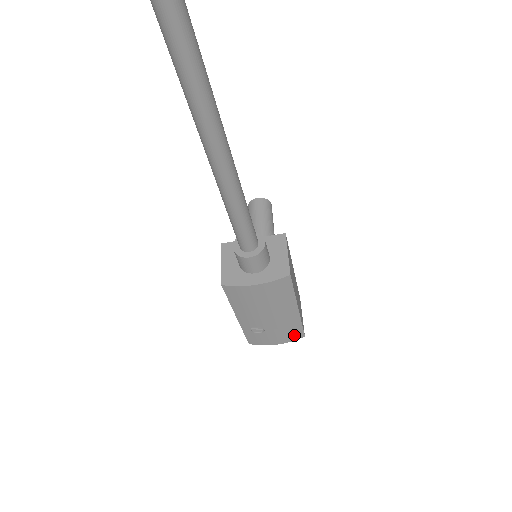
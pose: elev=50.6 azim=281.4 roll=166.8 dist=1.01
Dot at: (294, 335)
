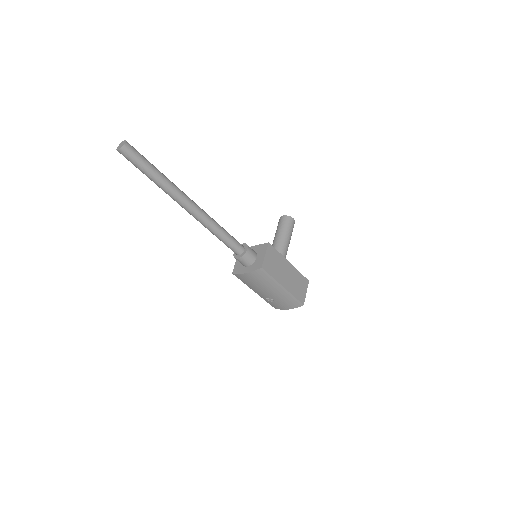
Dot at: (294, 304)
